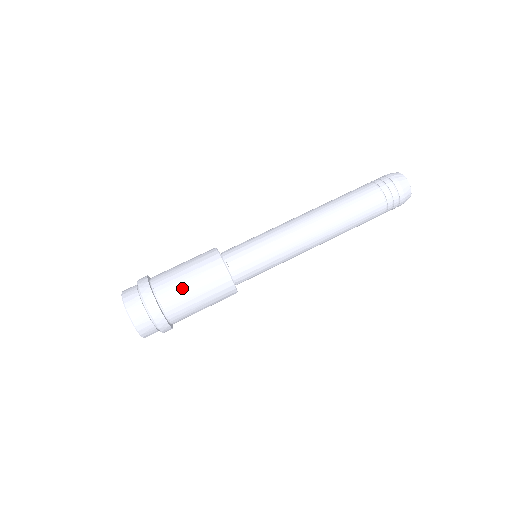
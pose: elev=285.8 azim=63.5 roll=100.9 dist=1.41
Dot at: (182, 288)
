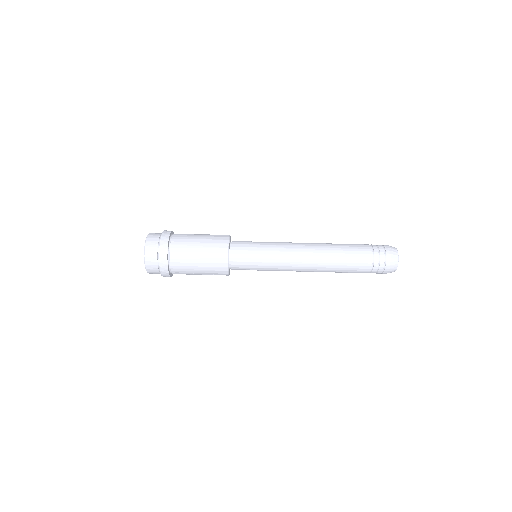
Dot at: (190, 251)
